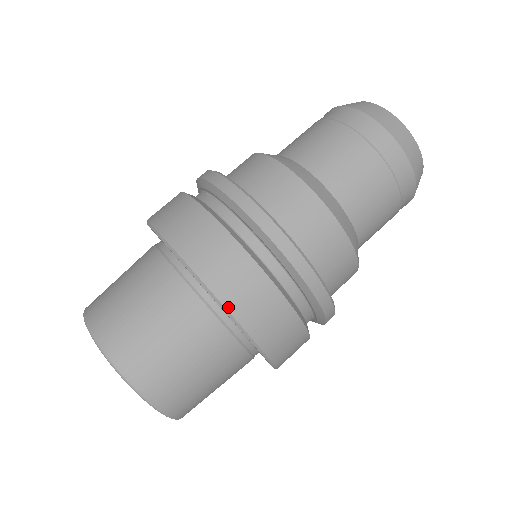
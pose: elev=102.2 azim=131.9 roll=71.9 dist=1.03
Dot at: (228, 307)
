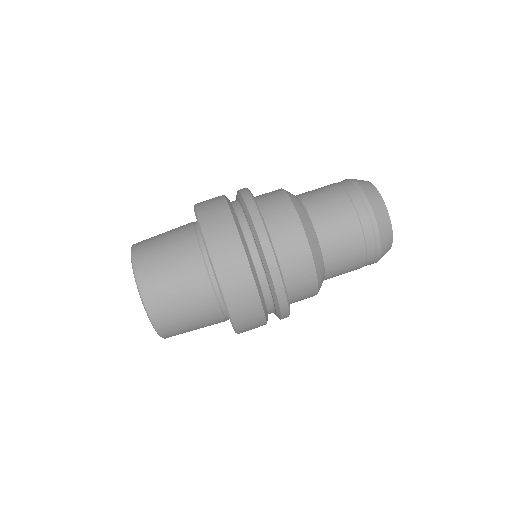
Dot at: (227, 302)
